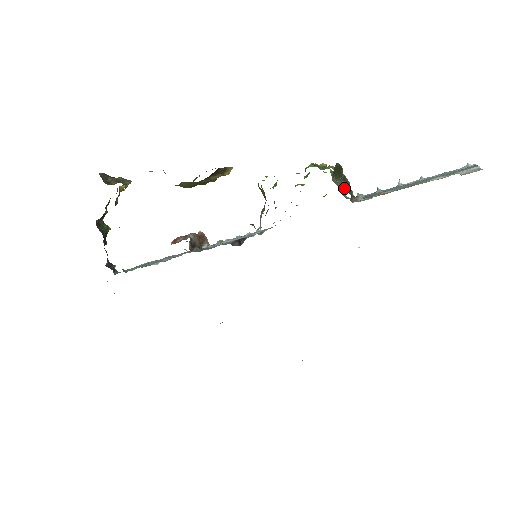
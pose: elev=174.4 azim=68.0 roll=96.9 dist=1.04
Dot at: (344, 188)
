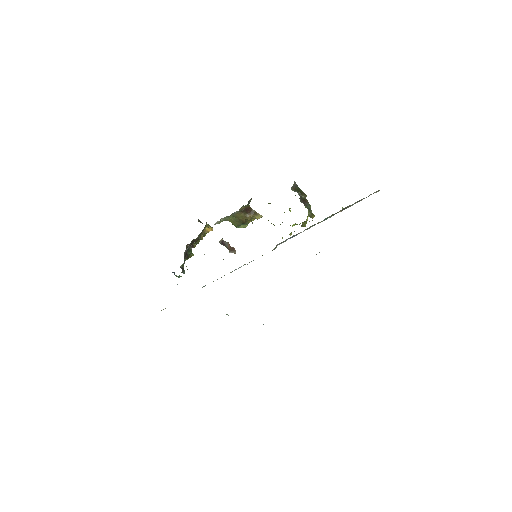
Dot at: occluded
